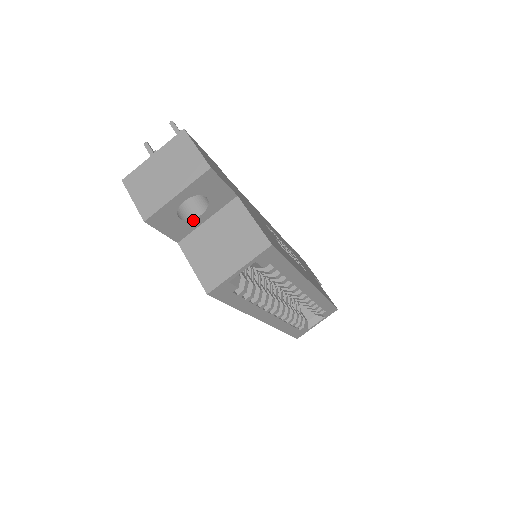
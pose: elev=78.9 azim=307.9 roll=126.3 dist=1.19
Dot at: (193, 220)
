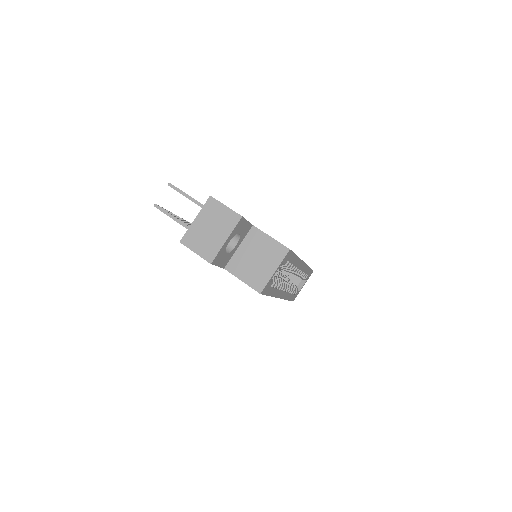
Dot at: (232, 251)
